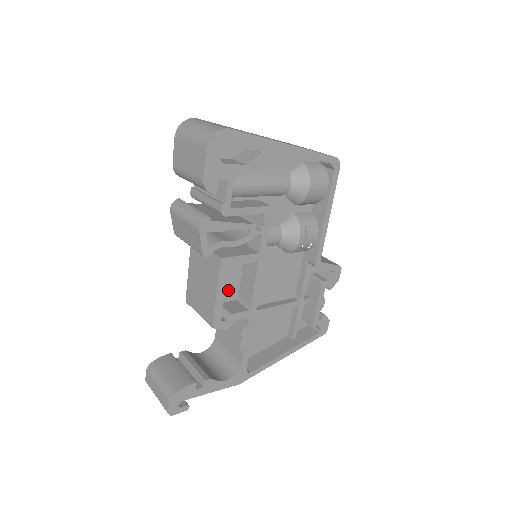
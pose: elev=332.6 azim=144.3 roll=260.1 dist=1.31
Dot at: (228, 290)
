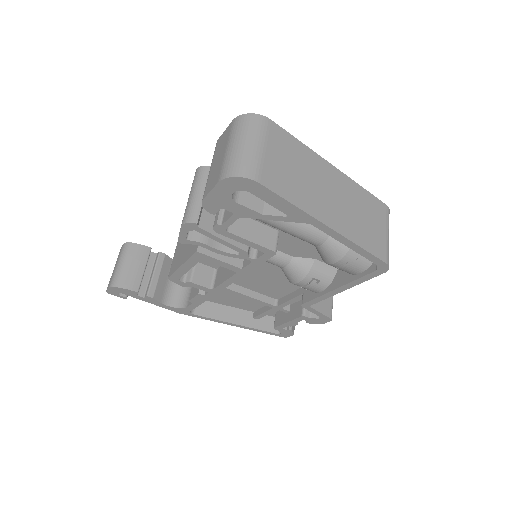
Dot at: occluded
